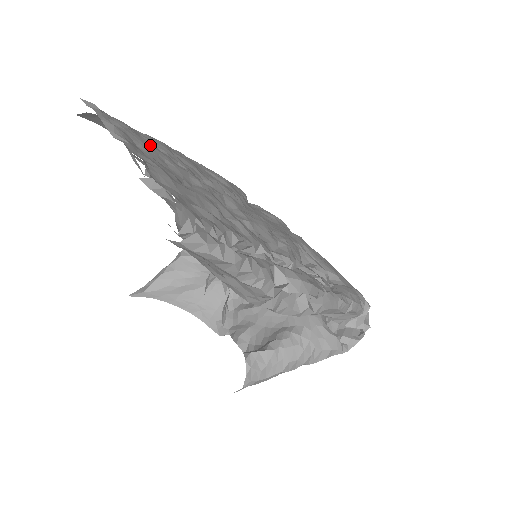
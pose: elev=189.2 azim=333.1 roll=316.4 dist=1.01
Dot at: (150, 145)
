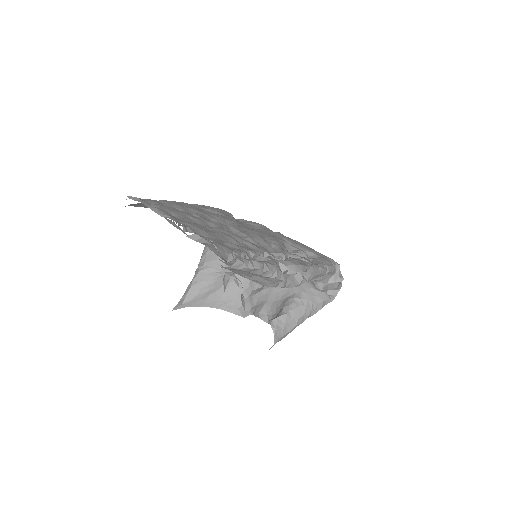
Dot at: (176, 210)
